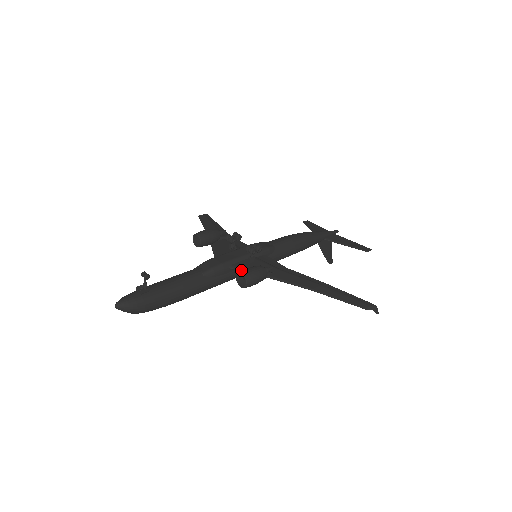
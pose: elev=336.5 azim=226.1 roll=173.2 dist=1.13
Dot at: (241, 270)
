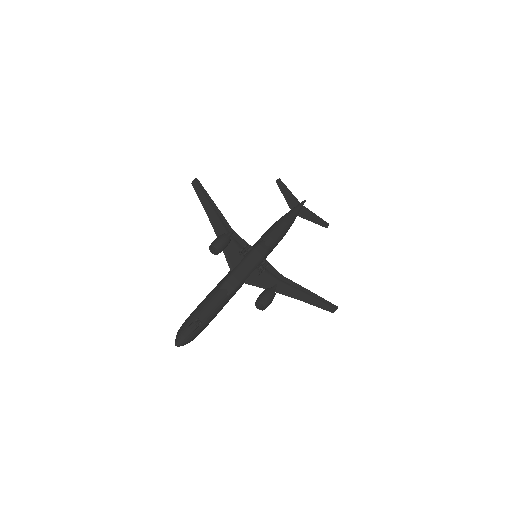
Dot at: (253, 285)
